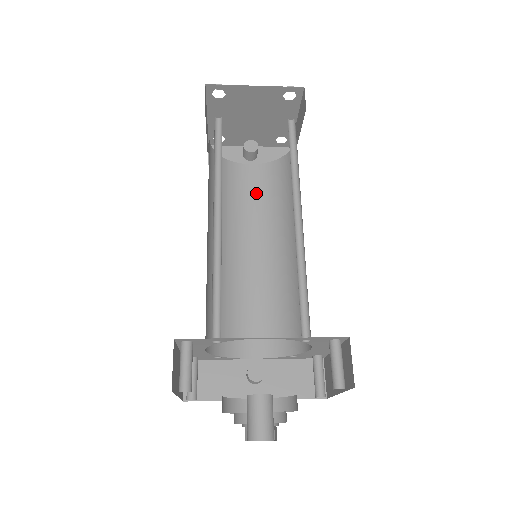
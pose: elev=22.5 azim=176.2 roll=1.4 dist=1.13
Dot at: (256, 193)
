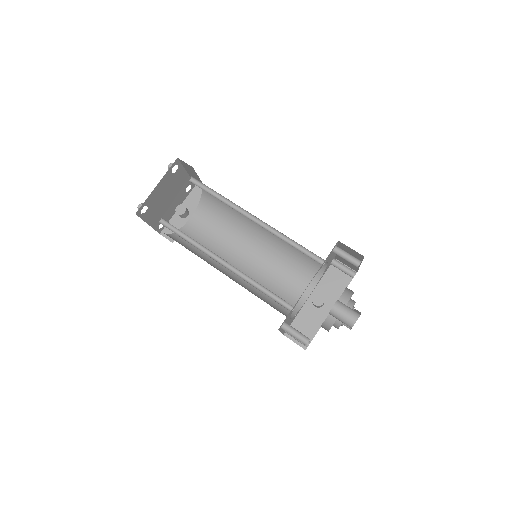
Dot at: (212, 227)
